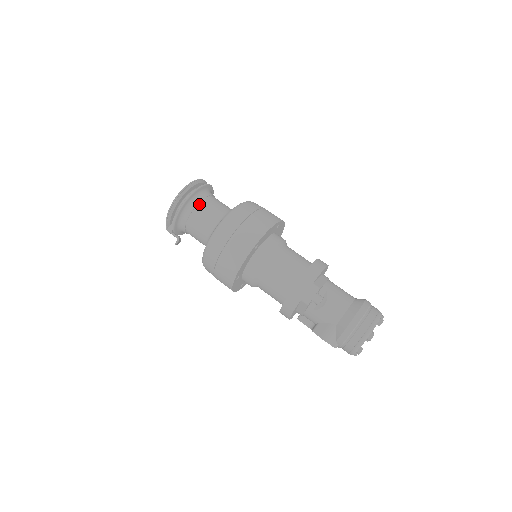
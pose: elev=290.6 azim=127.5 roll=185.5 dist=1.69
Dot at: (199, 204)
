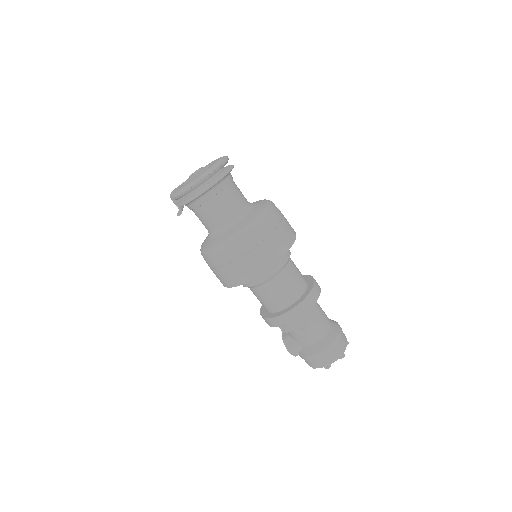
Dot at: (212, 199)
